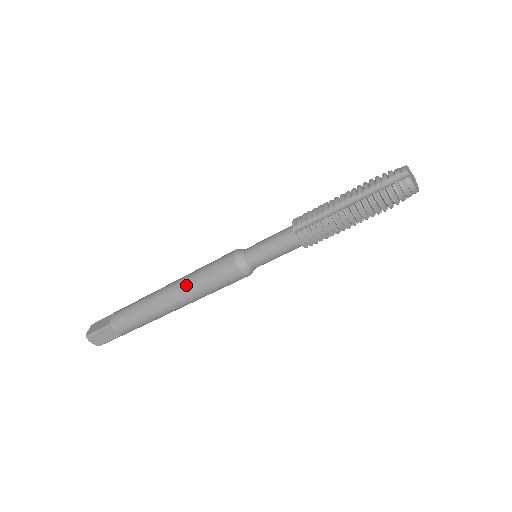
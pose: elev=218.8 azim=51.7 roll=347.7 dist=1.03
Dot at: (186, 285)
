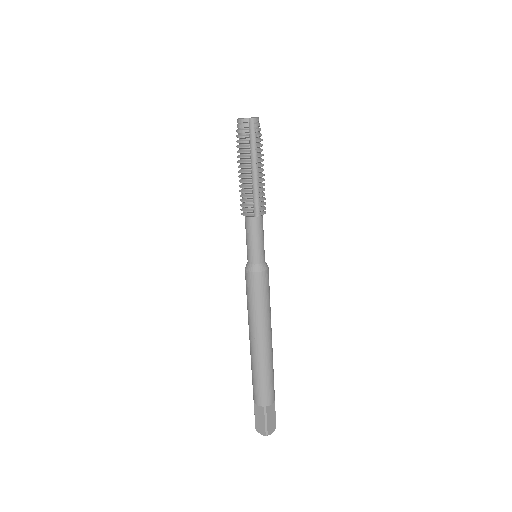
Dot at: (248, 317)
